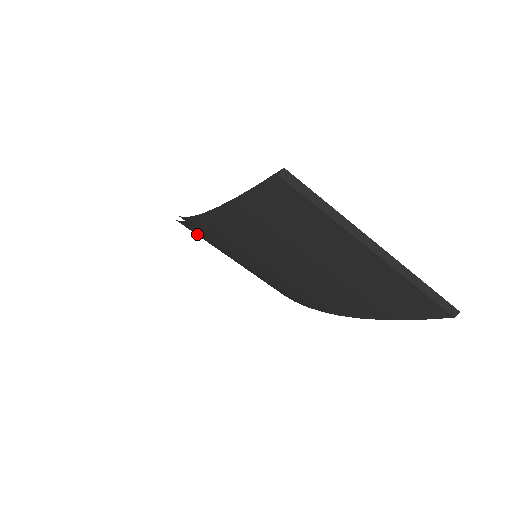
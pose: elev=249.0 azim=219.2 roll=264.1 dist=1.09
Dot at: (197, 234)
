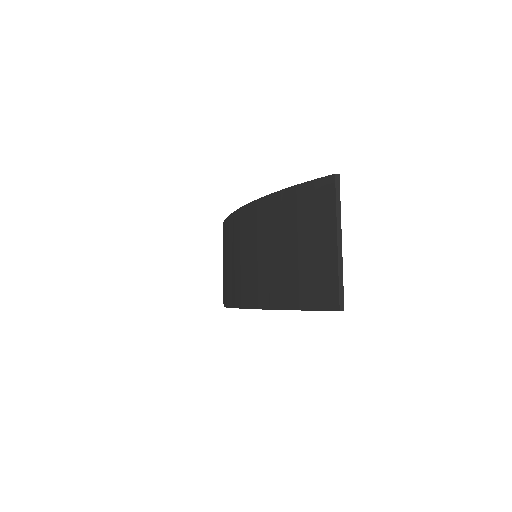
Dot at: (238, 225)
